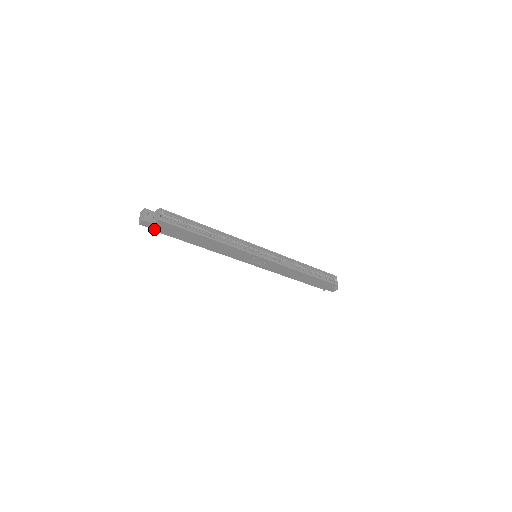
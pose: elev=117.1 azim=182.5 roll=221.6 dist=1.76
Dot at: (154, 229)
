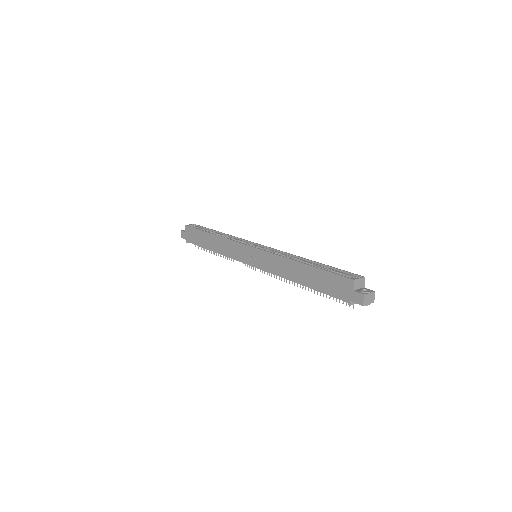
Dot at: (188, 240)
